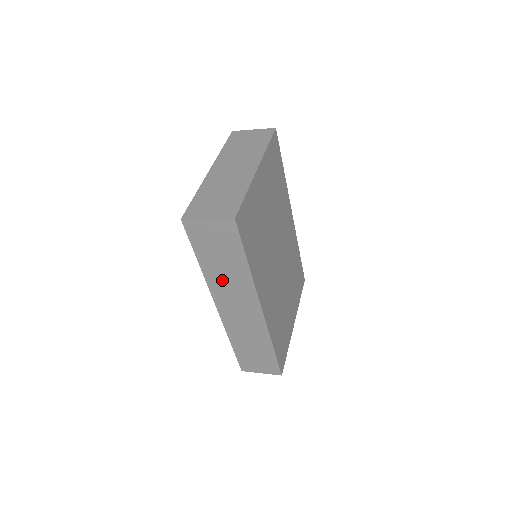
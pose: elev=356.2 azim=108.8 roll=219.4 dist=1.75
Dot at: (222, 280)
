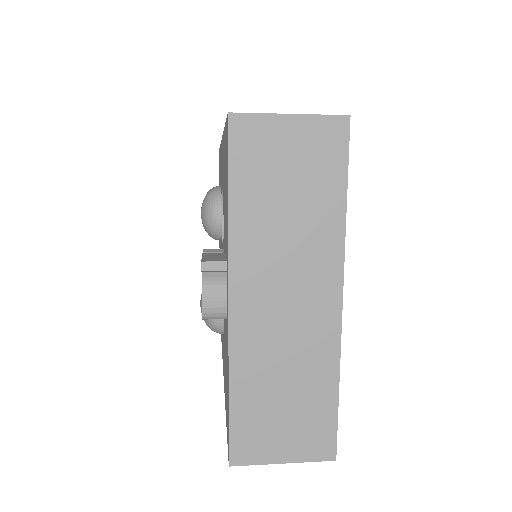
Dot at: occluded
